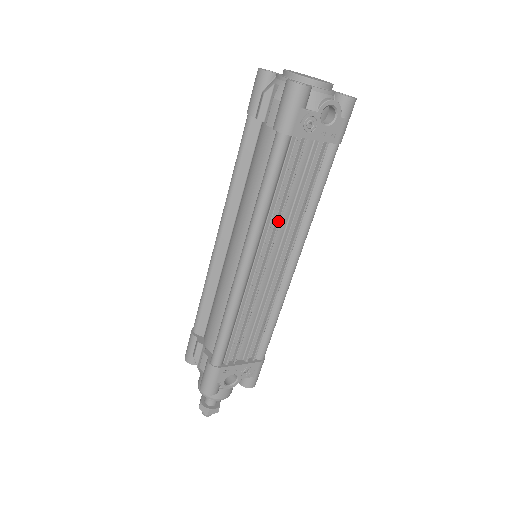
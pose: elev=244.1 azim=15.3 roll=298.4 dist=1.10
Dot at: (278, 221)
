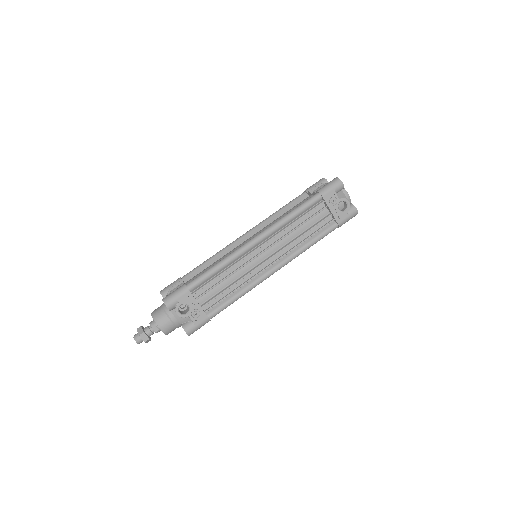
Dot at: (287, 234)
